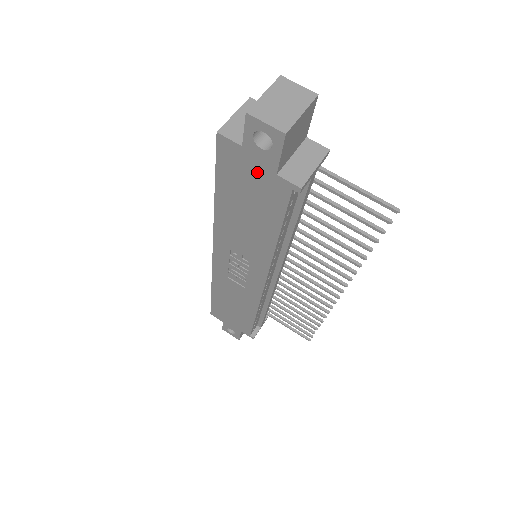
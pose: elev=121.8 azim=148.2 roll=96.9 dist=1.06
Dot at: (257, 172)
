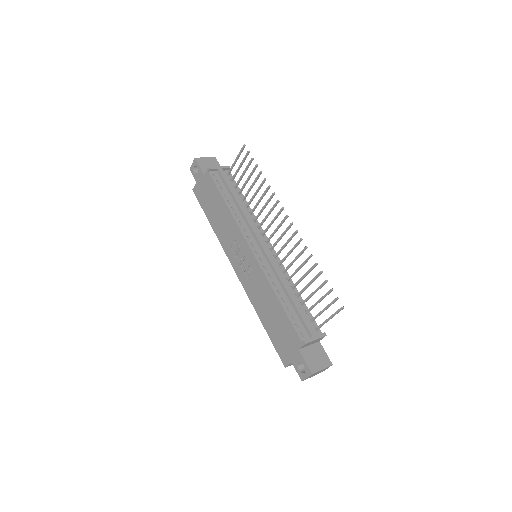
Dot at: (203, 184)
